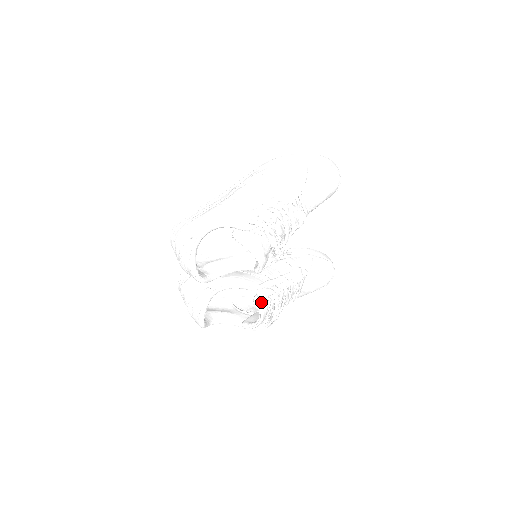
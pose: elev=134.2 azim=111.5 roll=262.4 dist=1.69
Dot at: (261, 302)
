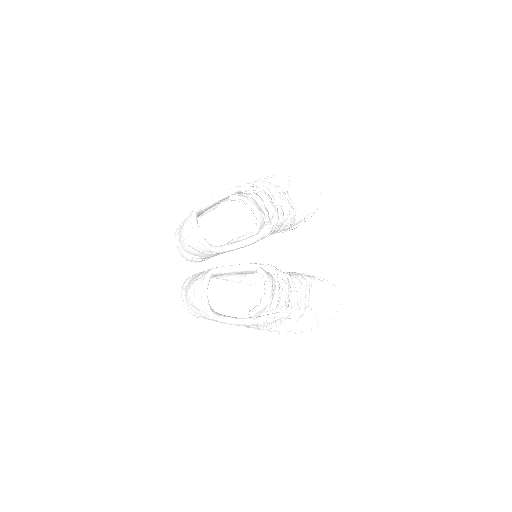
Dot at: (264, 271)
